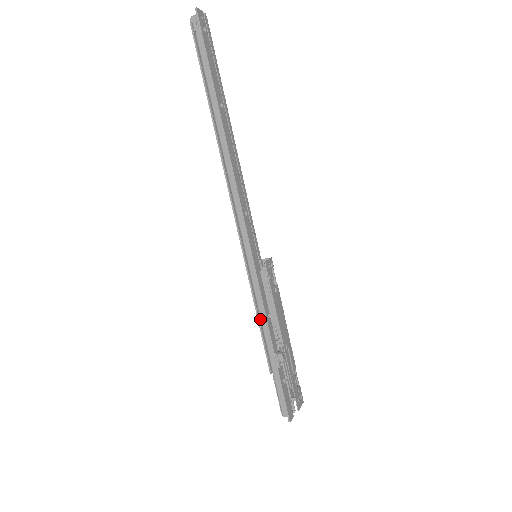
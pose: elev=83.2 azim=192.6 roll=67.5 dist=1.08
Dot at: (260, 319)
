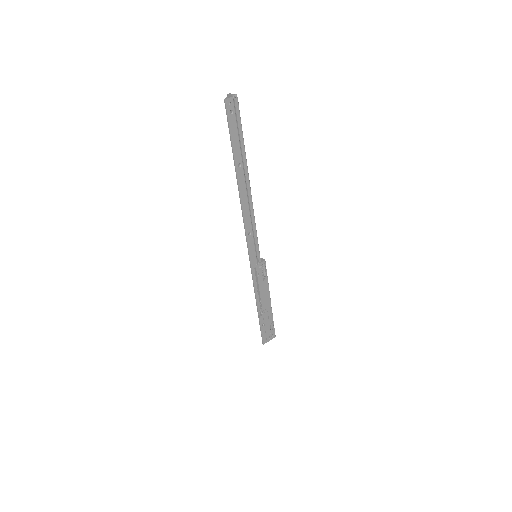
Dot at: occluded
